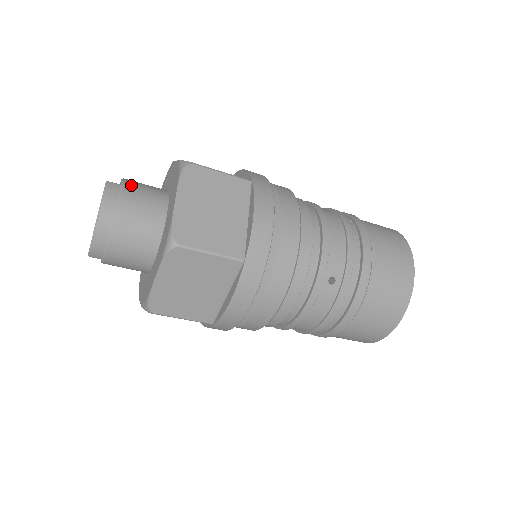
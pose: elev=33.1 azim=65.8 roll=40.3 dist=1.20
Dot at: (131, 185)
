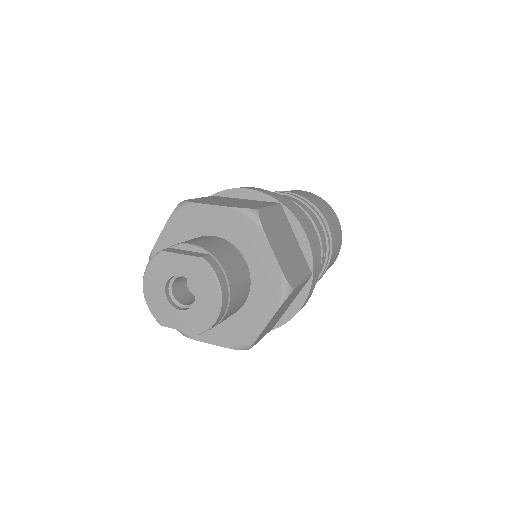
Dot at: (212, 250)
